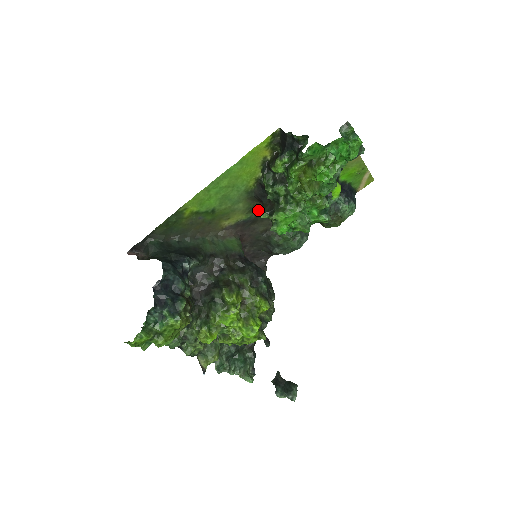
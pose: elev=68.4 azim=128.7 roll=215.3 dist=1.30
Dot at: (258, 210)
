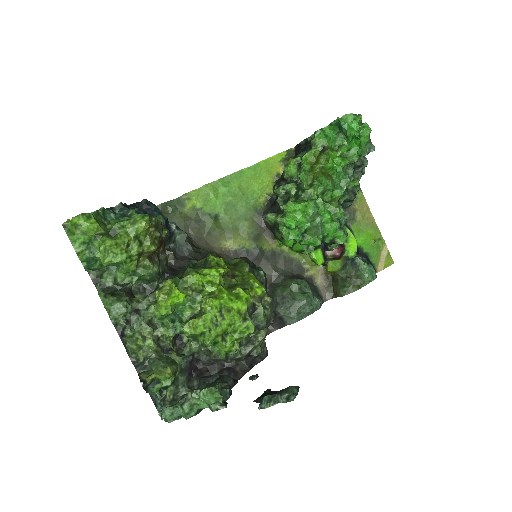
Dot at: (264, 243)
